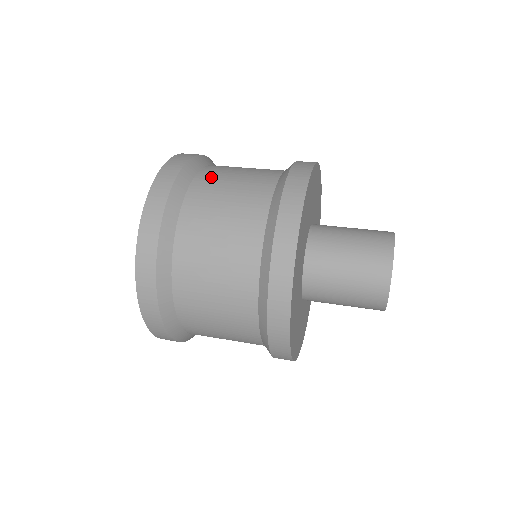
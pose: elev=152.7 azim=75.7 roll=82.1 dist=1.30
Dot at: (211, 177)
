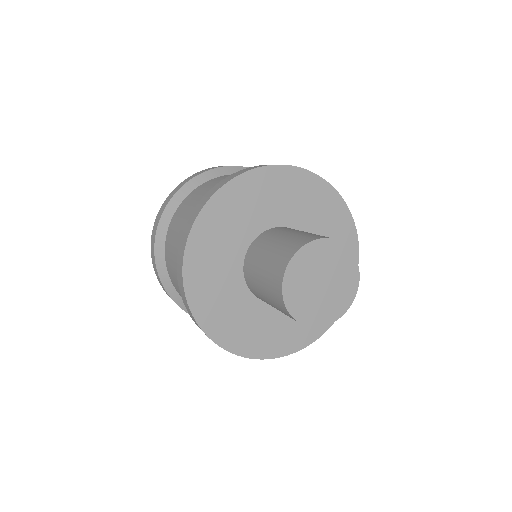
Dot at: (184, 205)
